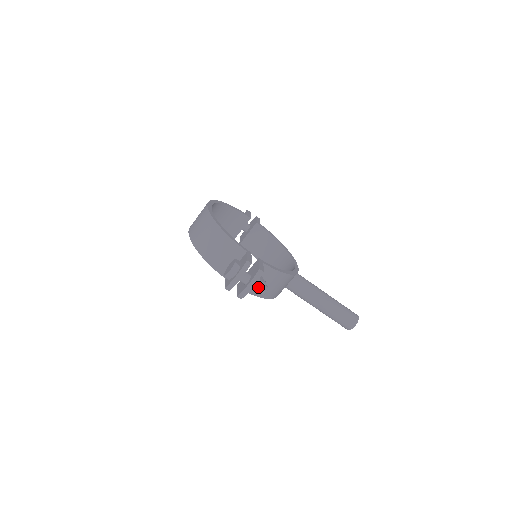
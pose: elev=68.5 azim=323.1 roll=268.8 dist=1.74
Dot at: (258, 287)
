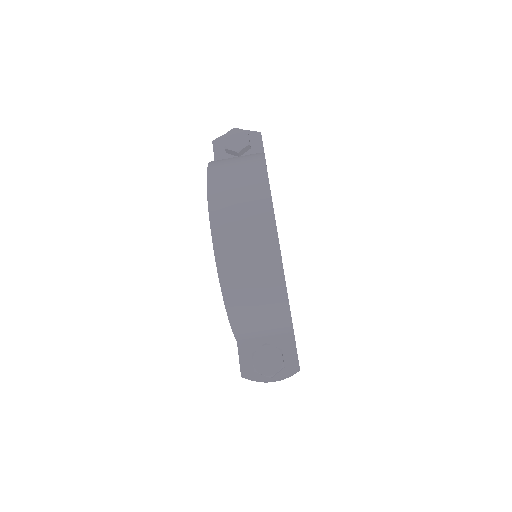
Dot at: occluded
